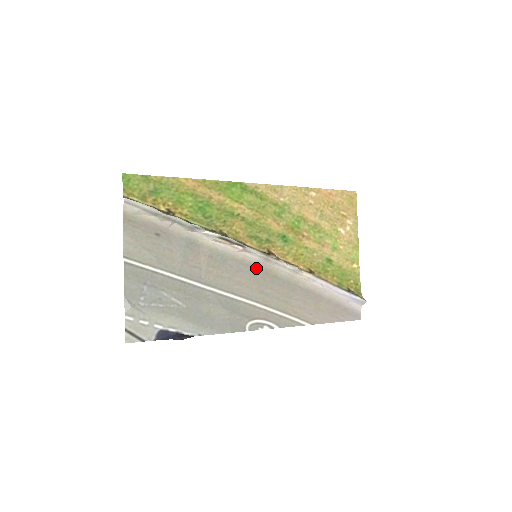
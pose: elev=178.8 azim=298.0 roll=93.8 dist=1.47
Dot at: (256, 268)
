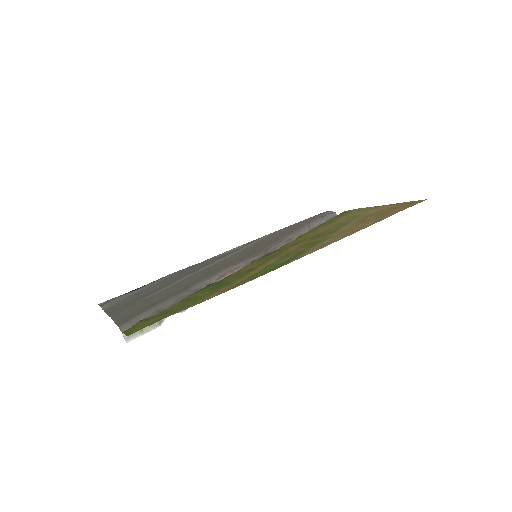
Dot at: (250, 256)
